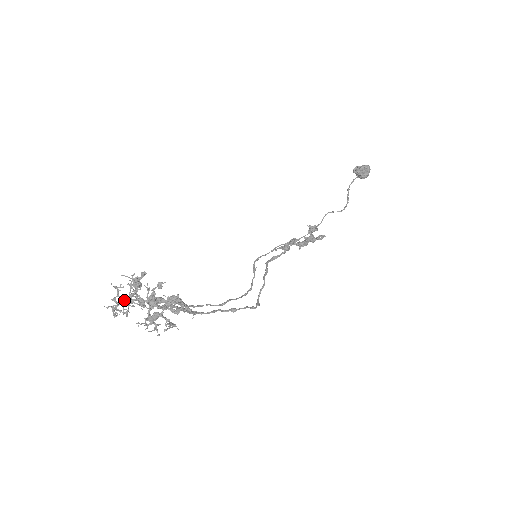
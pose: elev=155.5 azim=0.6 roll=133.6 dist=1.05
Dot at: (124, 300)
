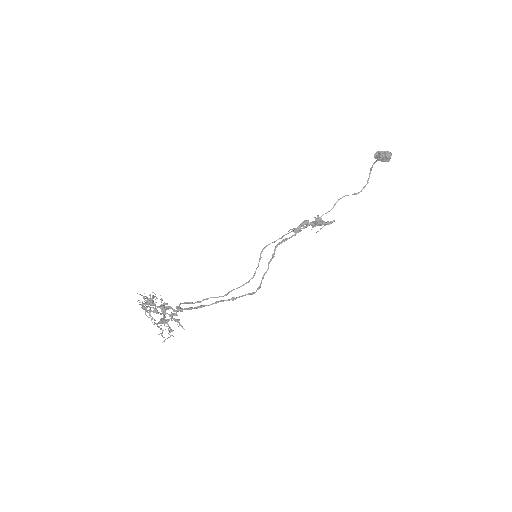
Dot at: occluded
